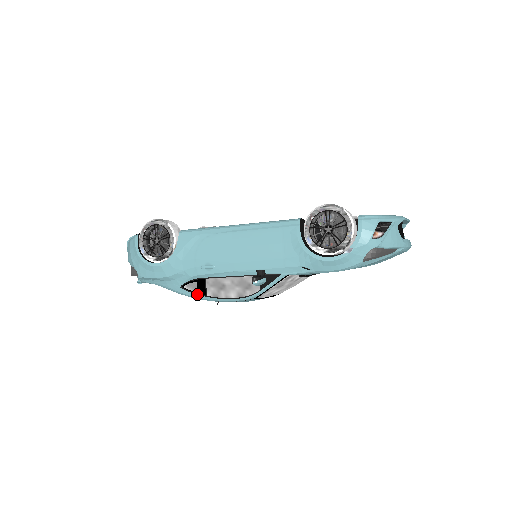
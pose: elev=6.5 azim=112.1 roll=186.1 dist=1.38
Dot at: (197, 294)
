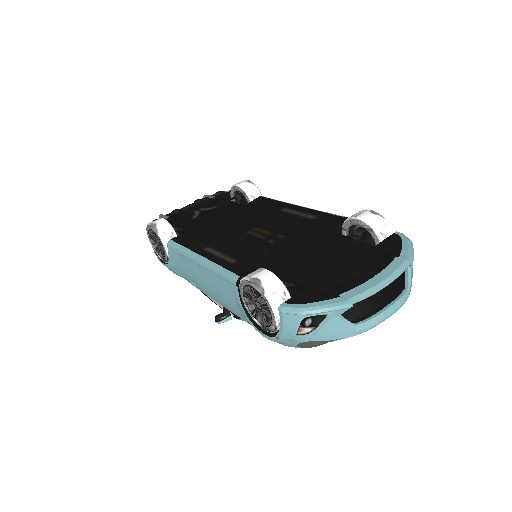
Dot at: occluded
